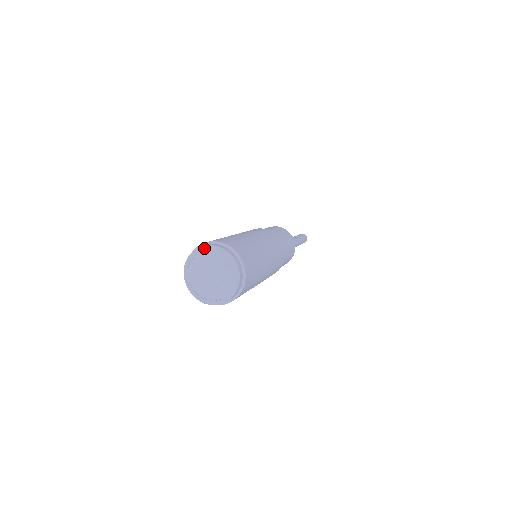
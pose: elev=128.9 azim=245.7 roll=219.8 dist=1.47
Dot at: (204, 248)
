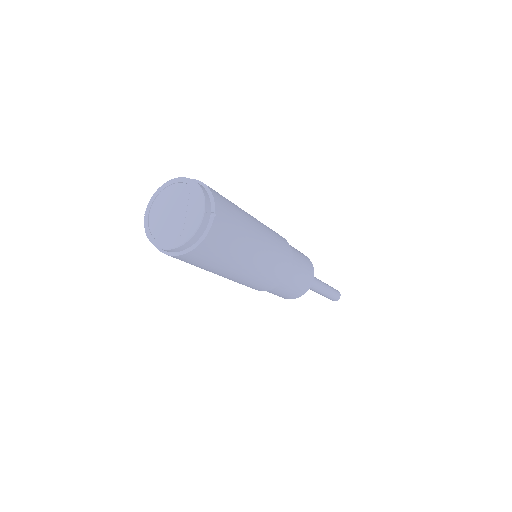
Dot at: (164, 185)
